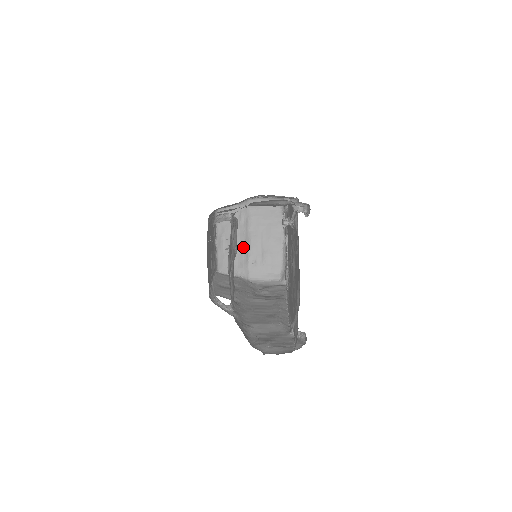
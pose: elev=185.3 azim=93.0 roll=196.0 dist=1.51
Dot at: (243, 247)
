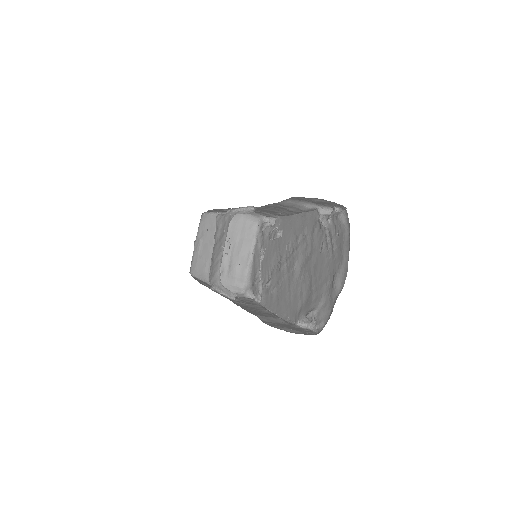
Dot at: occluded
